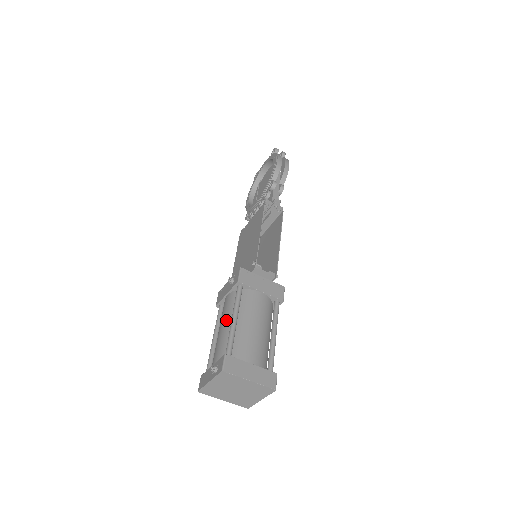
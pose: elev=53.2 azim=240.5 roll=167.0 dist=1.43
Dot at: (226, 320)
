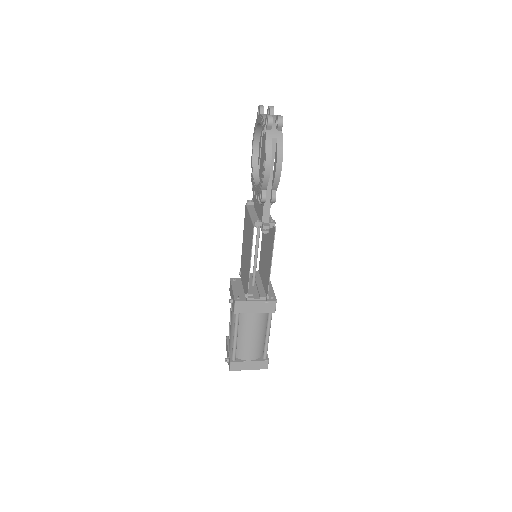
Dot at: (232, 326)
